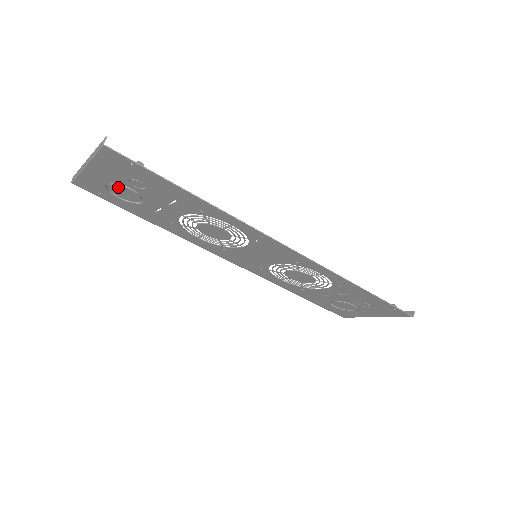
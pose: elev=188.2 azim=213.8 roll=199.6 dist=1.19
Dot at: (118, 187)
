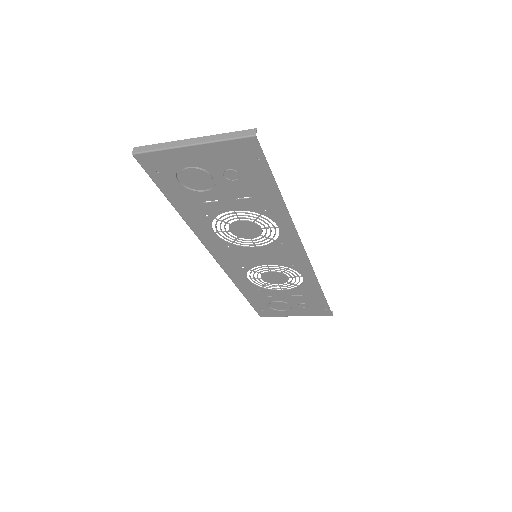
Dot at: (198, 172)
